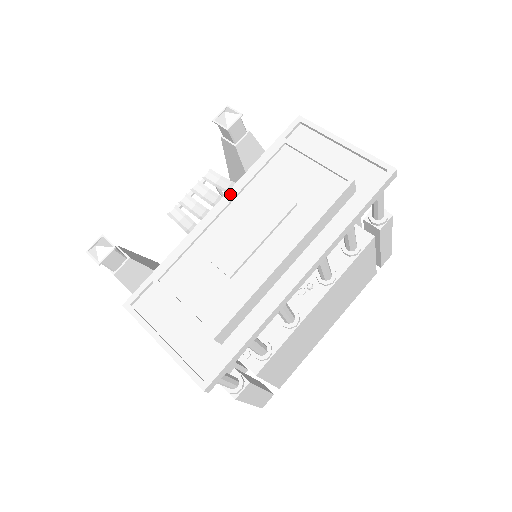
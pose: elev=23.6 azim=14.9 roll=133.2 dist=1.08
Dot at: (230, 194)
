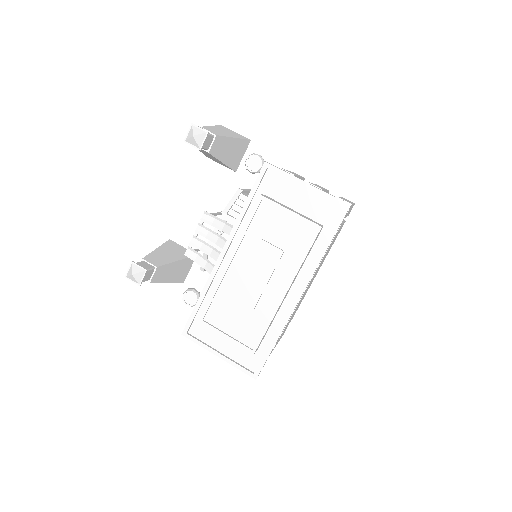
Dot at: (230, 240)
